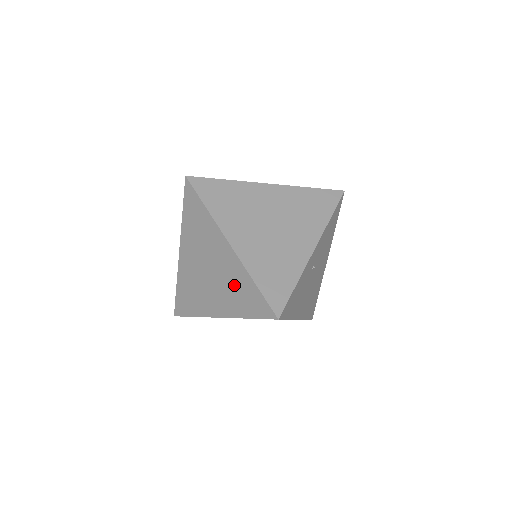
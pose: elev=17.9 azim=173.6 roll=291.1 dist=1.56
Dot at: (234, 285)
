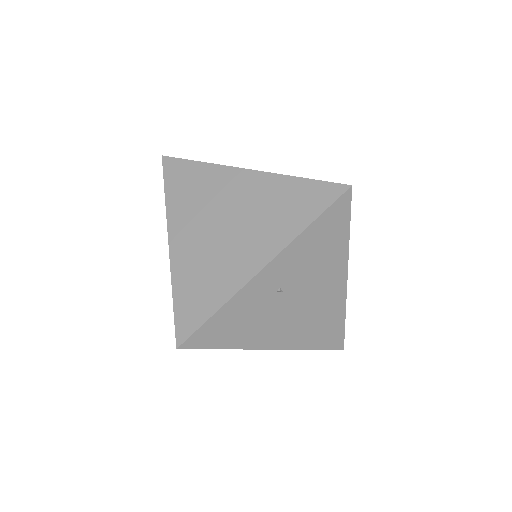
Dot at: occluded
